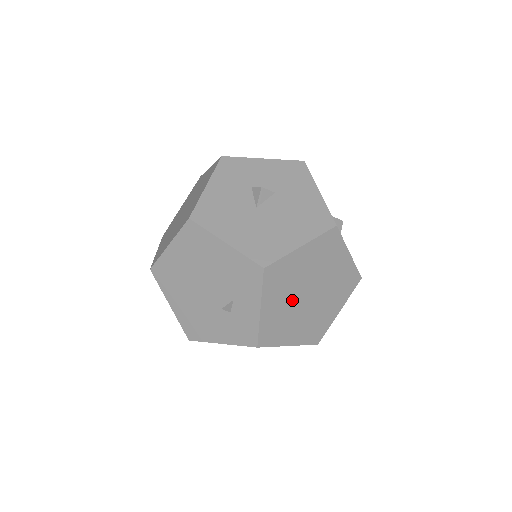
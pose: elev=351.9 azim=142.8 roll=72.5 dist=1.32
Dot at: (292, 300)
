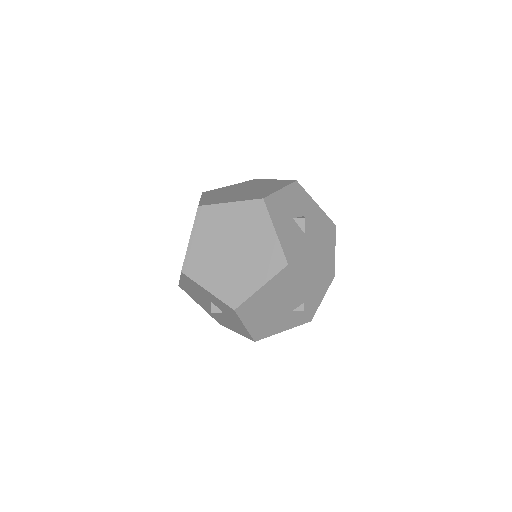
Dot at: occluded
